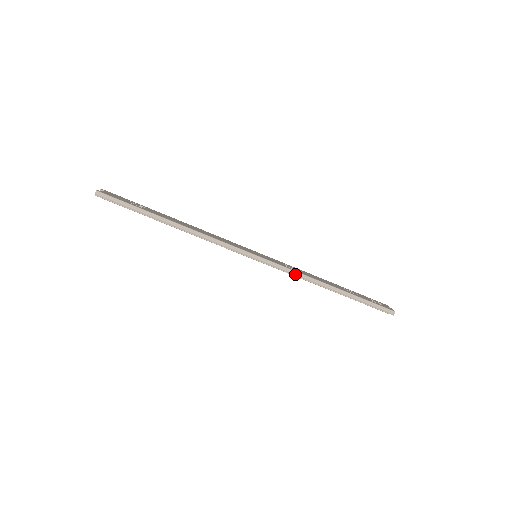
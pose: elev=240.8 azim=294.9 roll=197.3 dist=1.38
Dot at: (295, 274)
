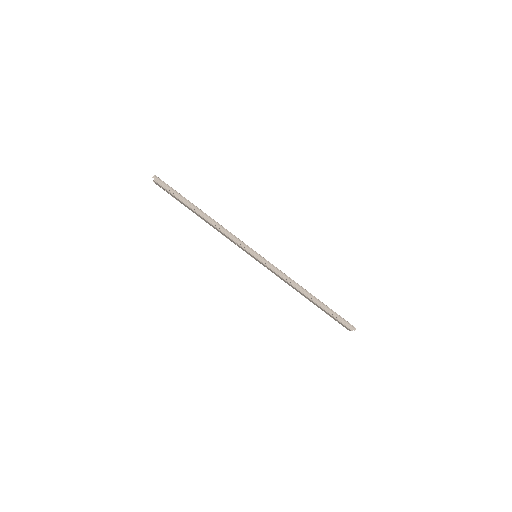
Dot at: (283, 275)
